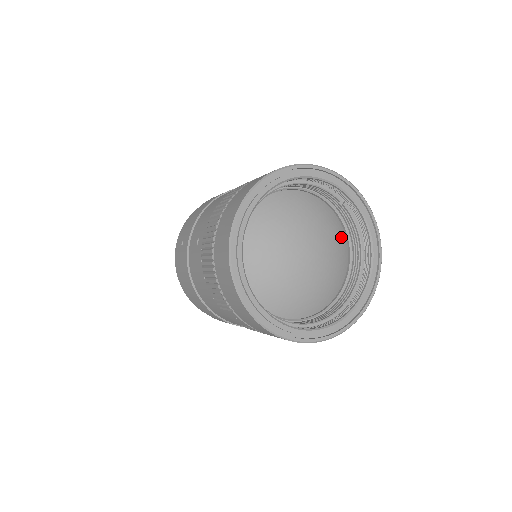
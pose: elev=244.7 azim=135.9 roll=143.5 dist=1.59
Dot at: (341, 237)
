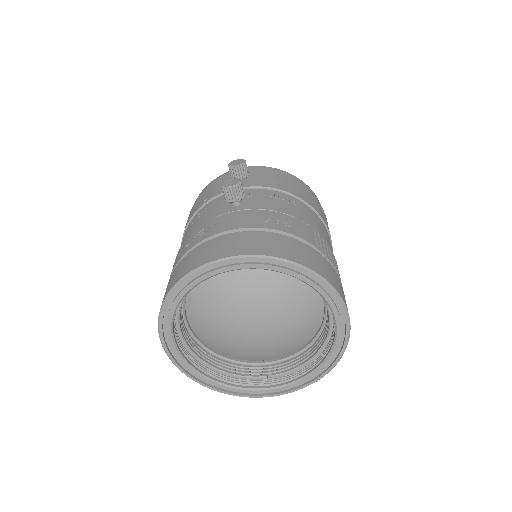
Dot at: (274, 271)
